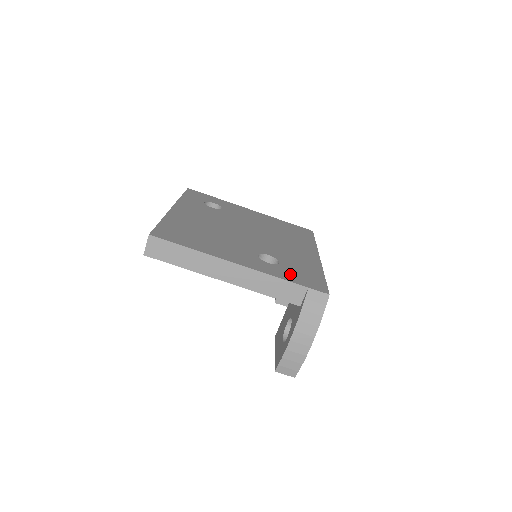
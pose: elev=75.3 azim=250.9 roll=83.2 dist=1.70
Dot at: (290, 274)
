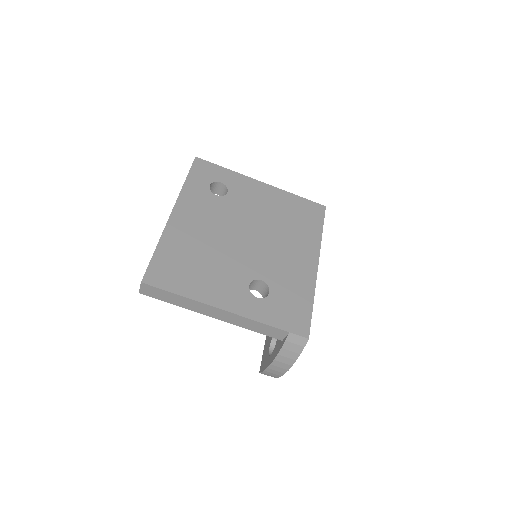
Dot at: (276, 312)
